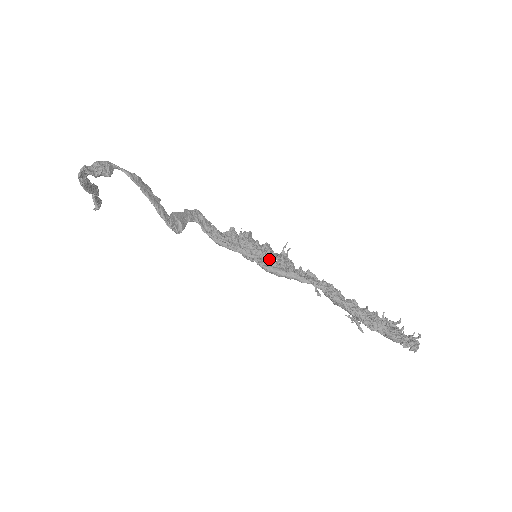
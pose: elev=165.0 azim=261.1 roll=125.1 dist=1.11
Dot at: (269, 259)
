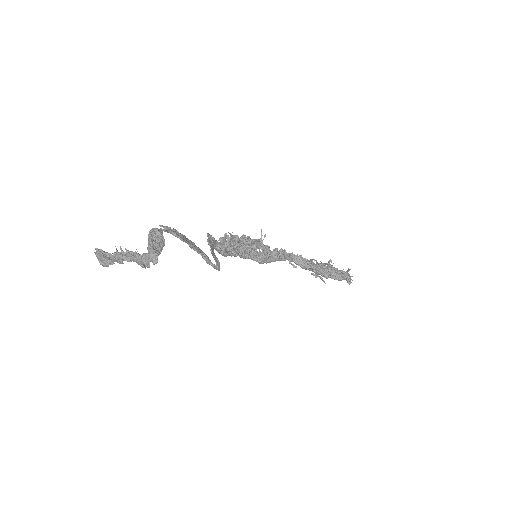
Dot at: (256, 251)
